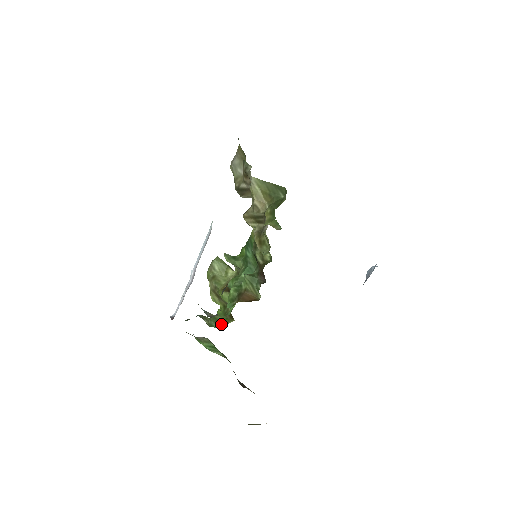
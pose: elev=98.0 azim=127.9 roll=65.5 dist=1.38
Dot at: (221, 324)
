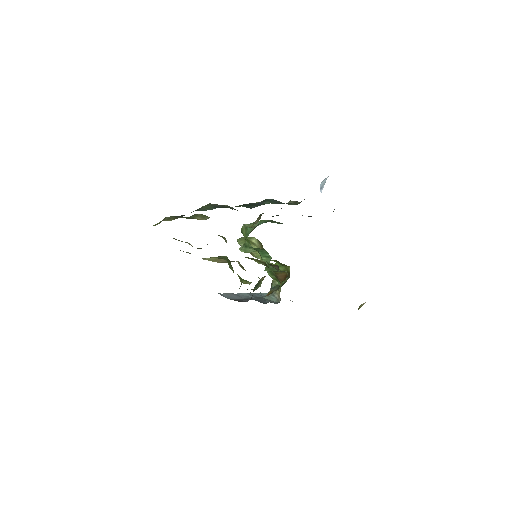
Dot at: occluded
